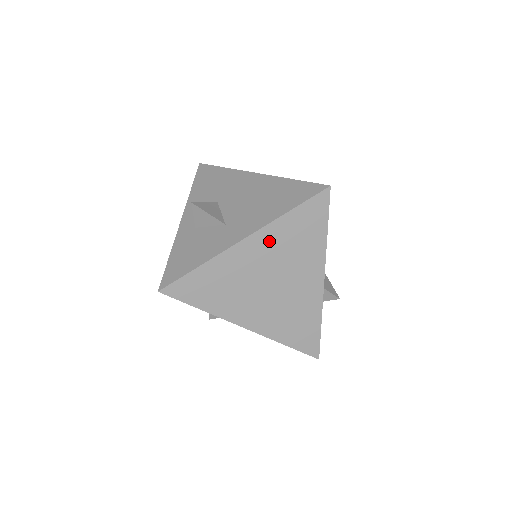
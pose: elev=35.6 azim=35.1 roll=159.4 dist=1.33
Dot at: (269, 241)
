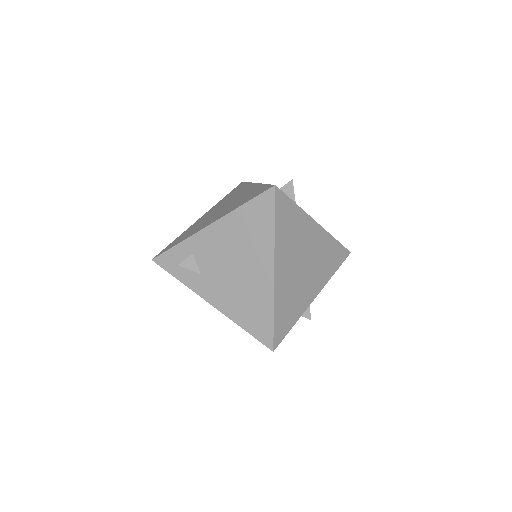
Dot at: (321, 240)
